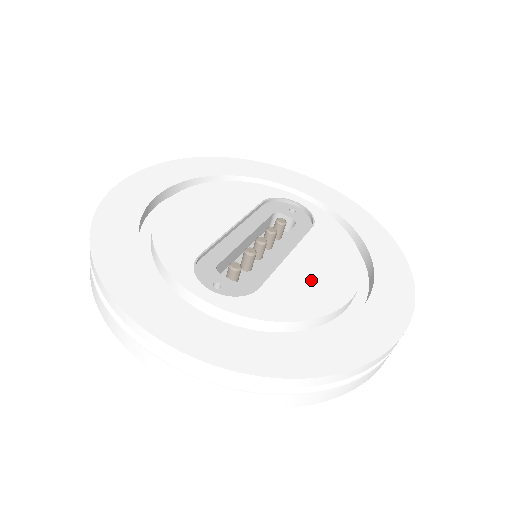
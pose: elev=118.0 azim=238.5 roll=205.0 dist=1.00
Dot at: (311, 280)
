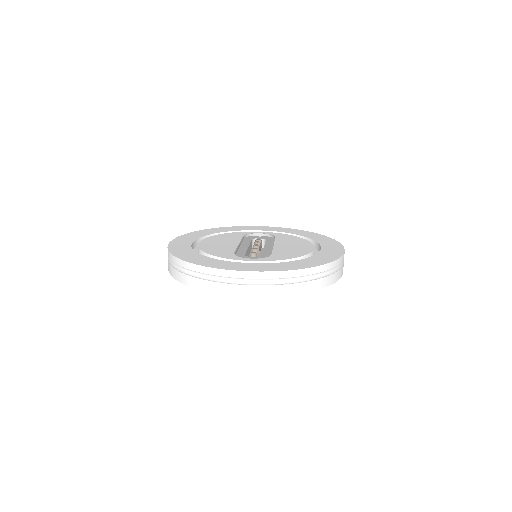
Dot at: (291, 248)
